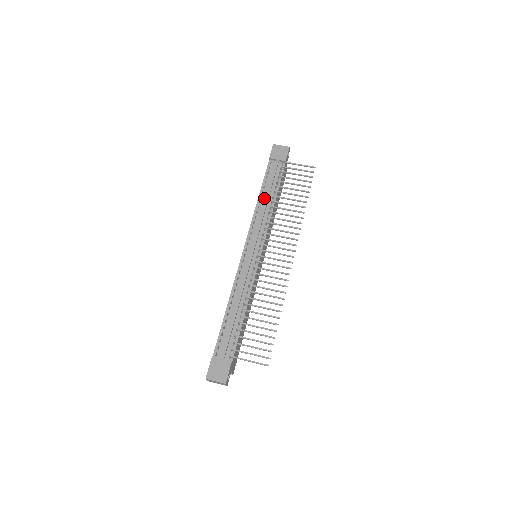
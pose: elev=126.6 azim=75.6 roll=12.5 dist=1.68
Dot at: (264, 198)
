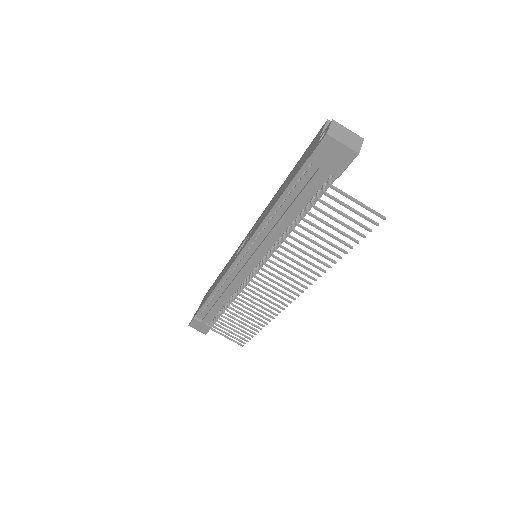
Dot at: (279, 216)
